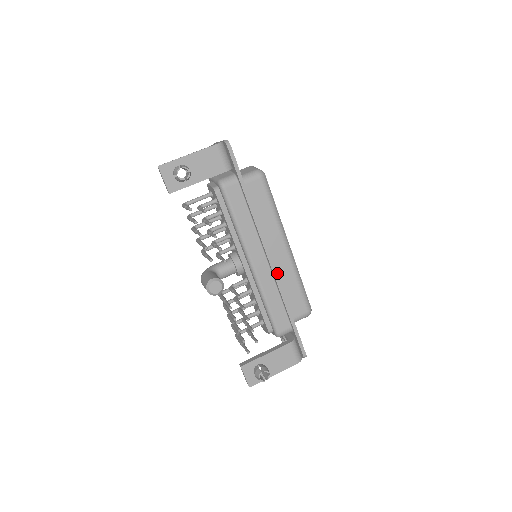
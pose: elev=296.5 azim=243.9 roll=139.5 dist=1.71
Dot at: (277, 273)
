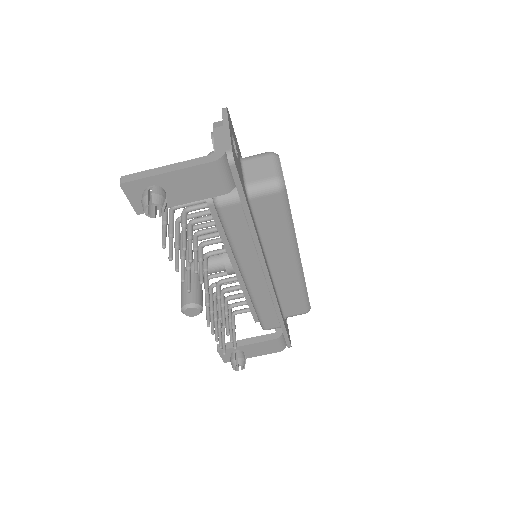
Dot at: (277, 283)
